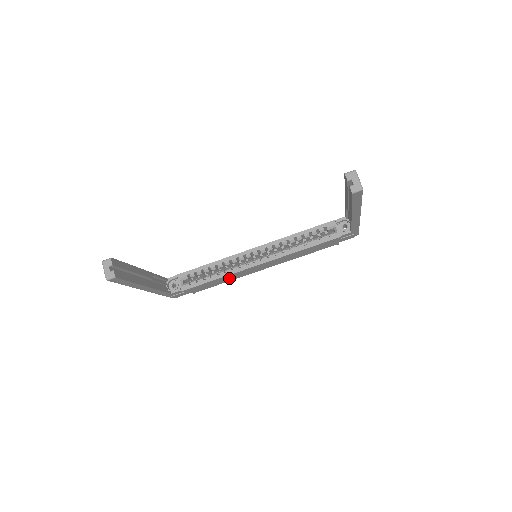
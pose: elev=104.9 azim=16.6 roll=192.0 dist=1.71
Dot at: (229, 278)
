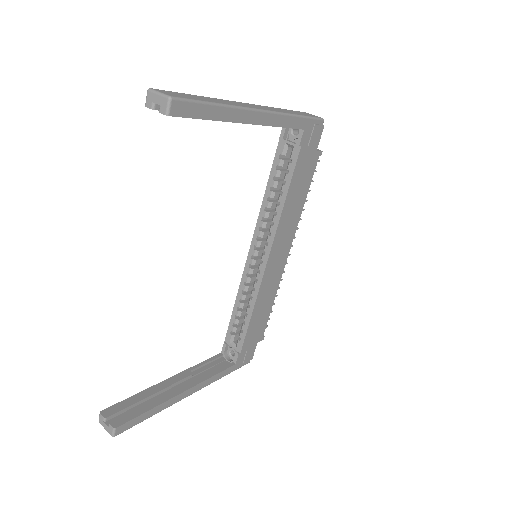
Dot at: (267, 298)
